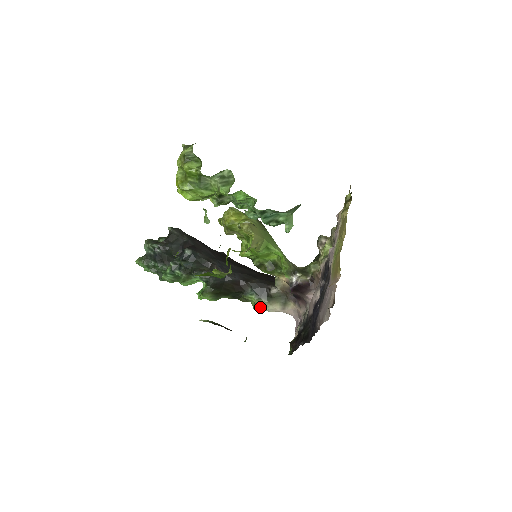
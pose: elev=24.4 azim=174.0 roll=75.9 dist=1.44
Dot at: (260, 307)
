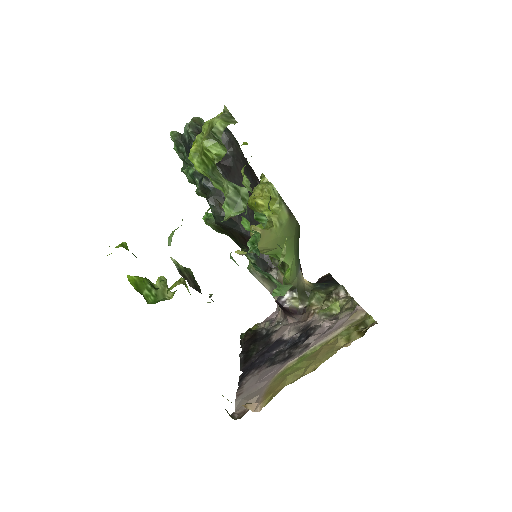
Dot at: (253, 273)
